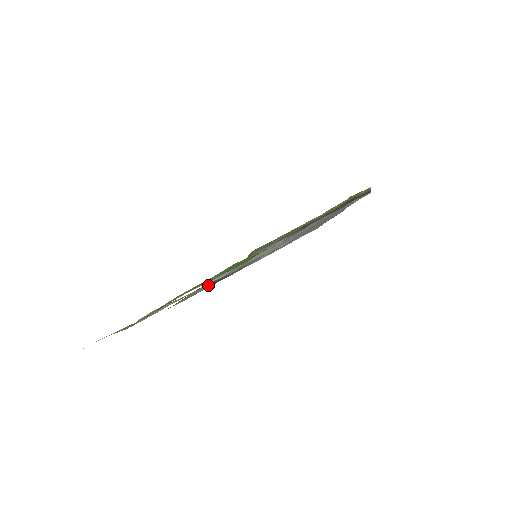
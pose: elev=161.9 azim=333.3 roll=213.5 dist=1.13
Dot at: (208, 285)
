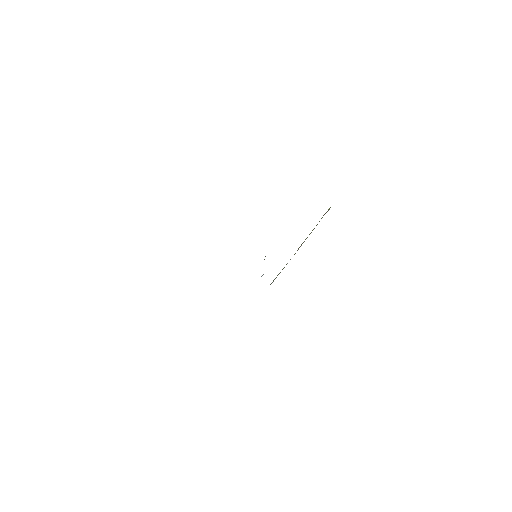
Dot at: occluded
